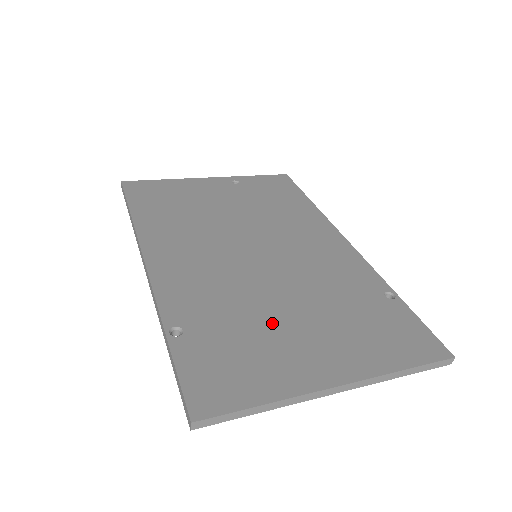
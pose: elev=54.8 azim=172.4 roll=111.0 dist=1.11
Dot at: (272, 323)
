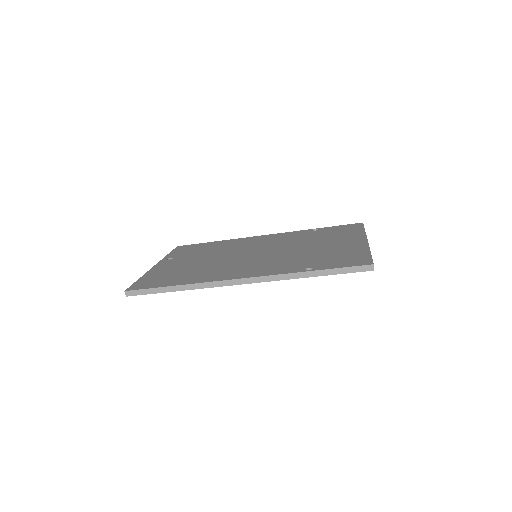
Dot at: (318, 250)
